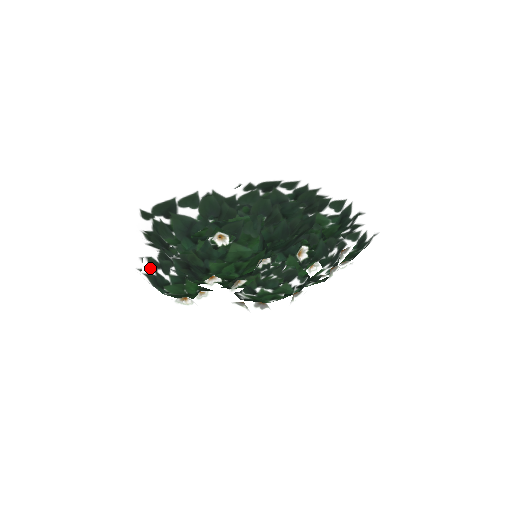
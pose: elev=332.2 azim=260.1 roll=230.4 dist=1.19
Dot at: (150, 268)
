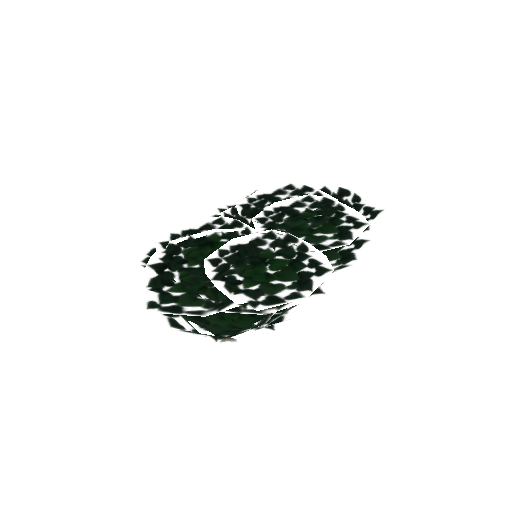
Dot at: occluded
